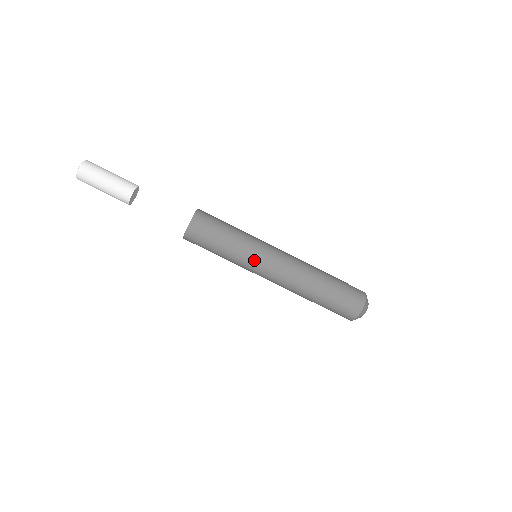
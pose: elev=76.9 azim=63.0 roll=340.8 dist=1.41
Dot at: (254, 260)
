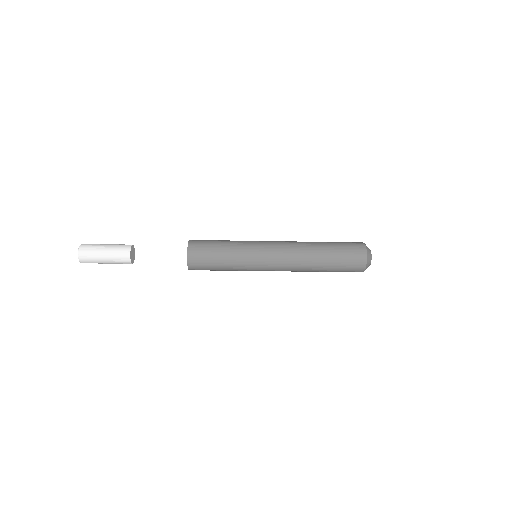
Dot at: (255, 260)
